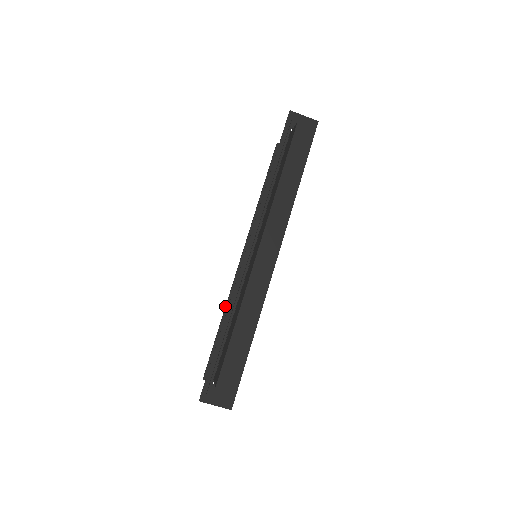
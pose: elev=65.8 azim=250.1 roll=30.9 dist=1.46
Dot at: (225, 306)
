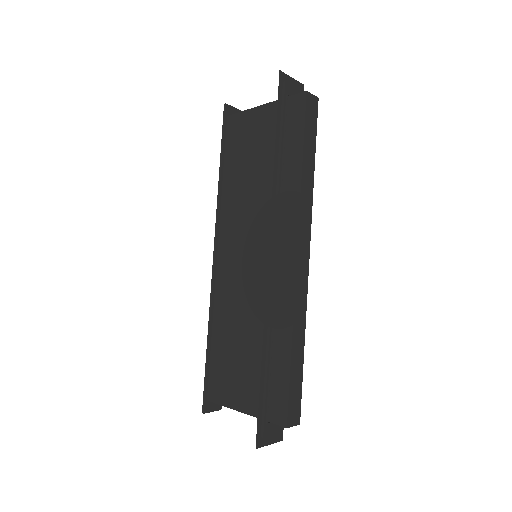
Dot at: occluded
